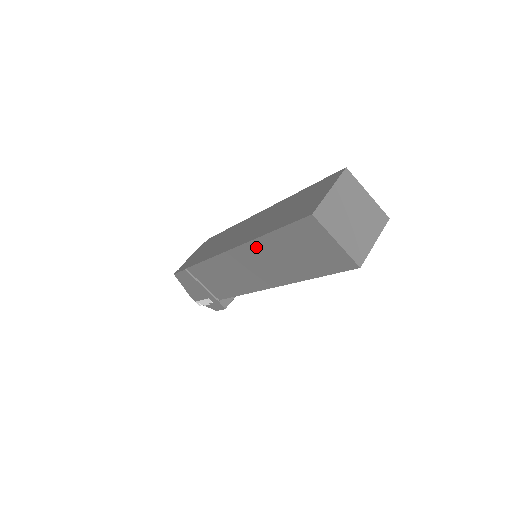
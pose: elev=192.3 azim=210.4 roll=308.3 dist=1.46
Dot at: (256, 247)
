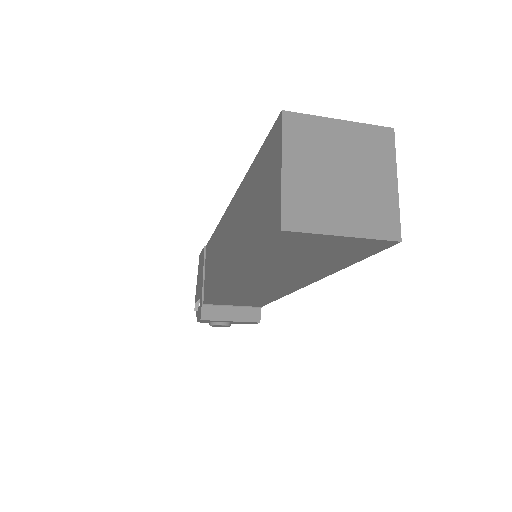
Dot at: (239, 197)
